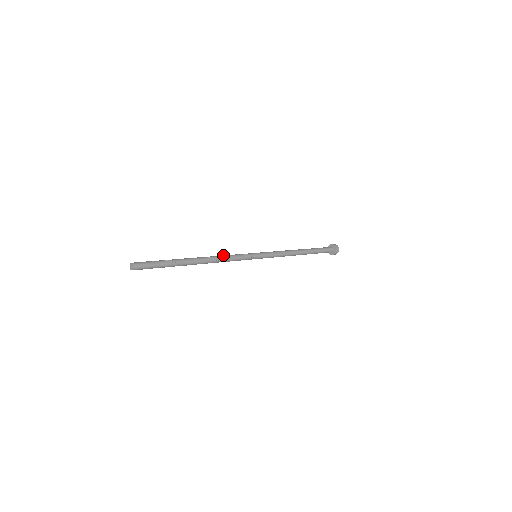
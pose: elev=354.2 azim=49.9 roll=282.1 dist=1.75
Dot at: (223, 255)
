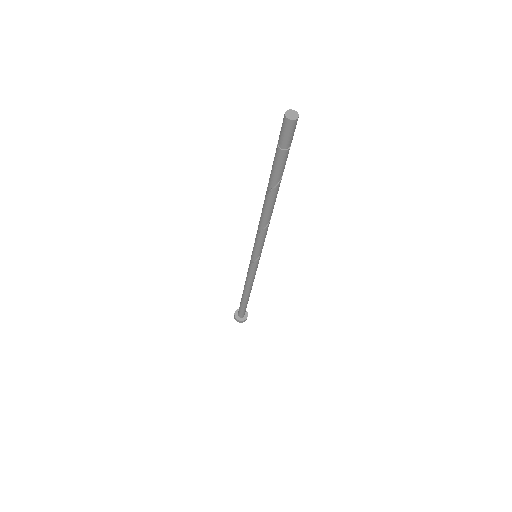
Dot at: occluded
